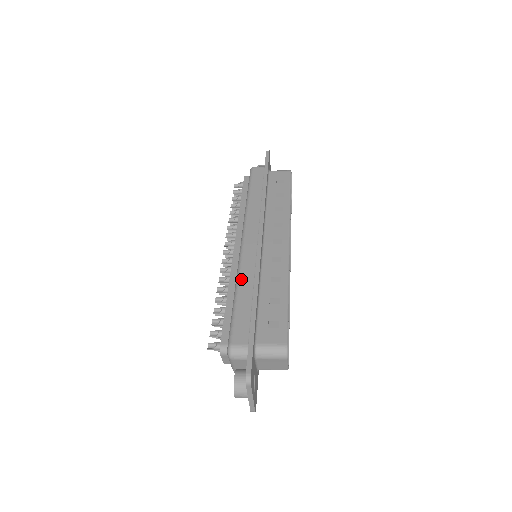
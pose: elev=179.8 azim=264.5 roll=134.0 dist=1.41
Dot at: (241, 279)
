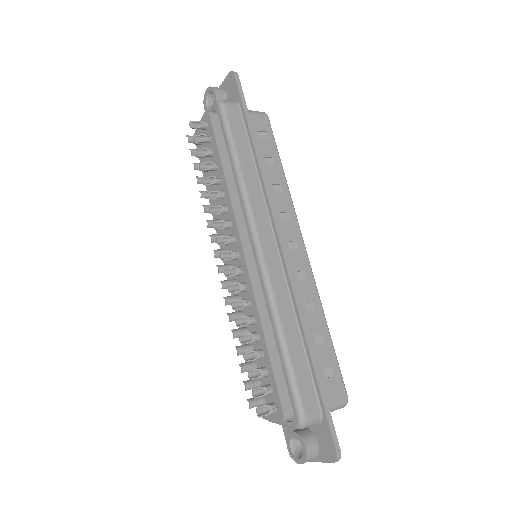
Dot at: (281, 315)
